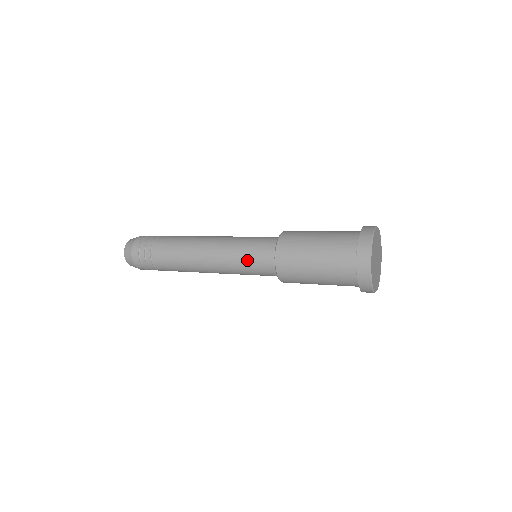
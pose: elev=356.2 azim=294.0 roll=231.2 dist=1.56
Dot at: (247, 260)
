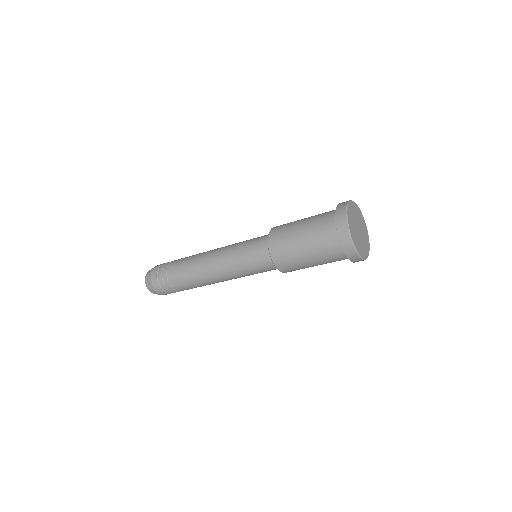
Dot at: (251, 269)
